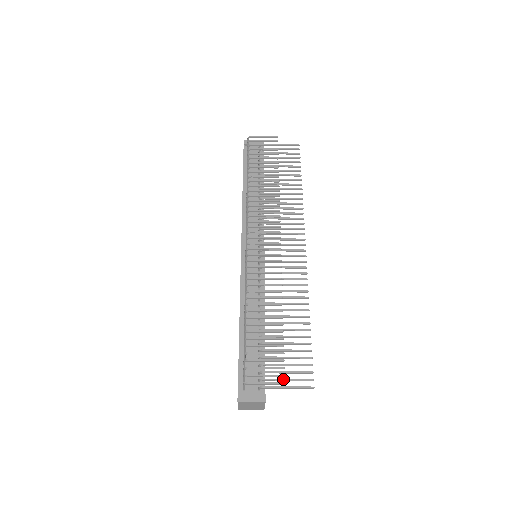
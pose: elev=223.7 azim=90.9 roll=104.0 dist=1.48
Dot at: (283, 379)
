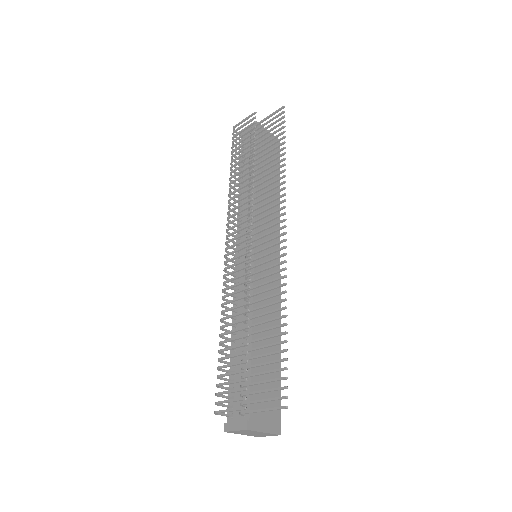
Dot at: (258, 400)
